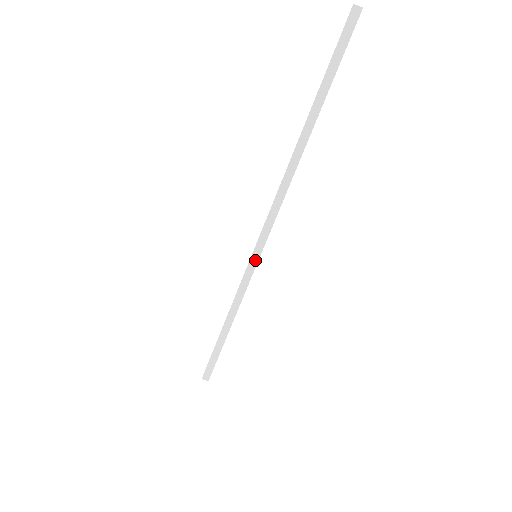
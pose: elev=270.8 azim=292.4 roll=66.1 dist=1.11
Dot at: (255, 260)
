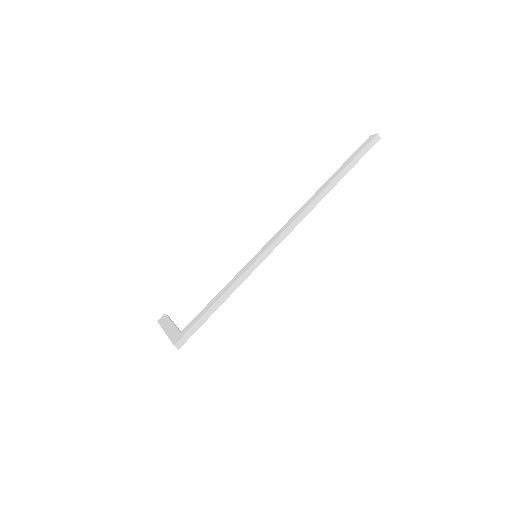
Dot at: (266, 255)
